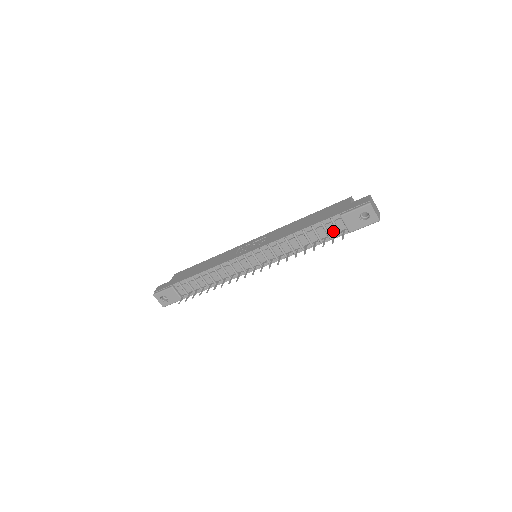
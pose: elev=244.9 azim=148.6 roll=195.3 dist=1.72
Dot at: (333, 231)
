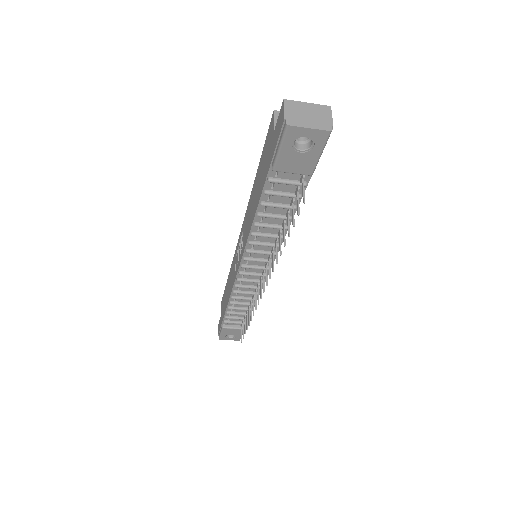
Dot at: (291, 187)
